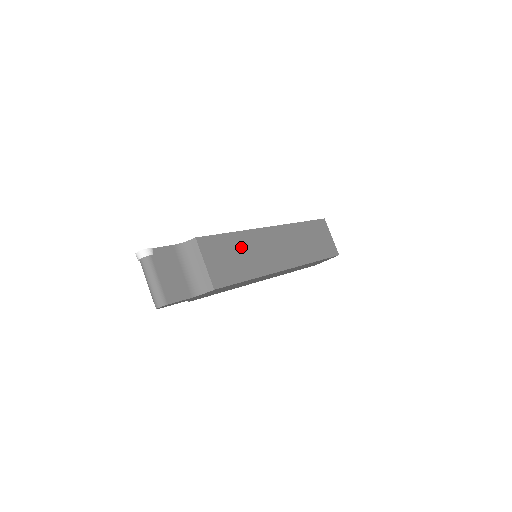
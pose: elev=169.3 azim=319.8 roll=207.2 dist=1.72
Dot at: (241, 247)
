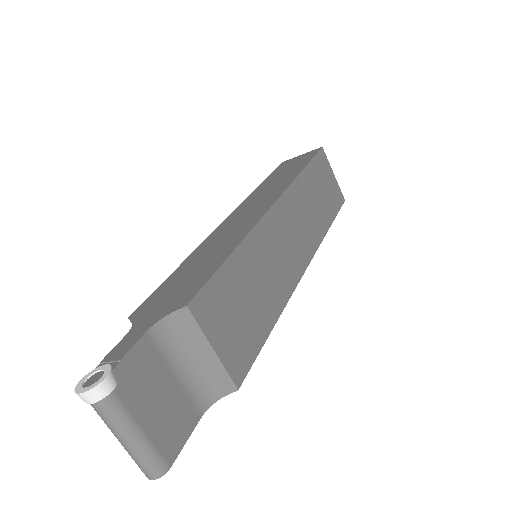
Dot at: (251, 272)
